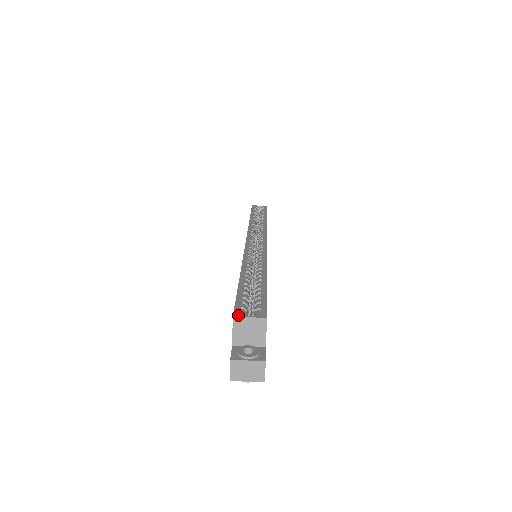
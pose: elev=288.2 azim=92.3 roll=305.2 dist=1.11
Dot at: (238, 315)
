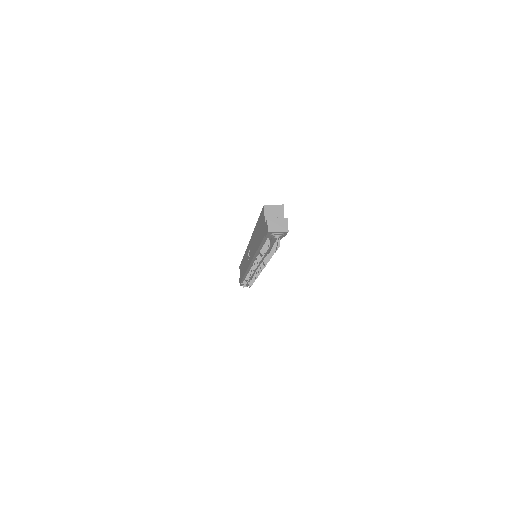
Dot at: (266, 205)
